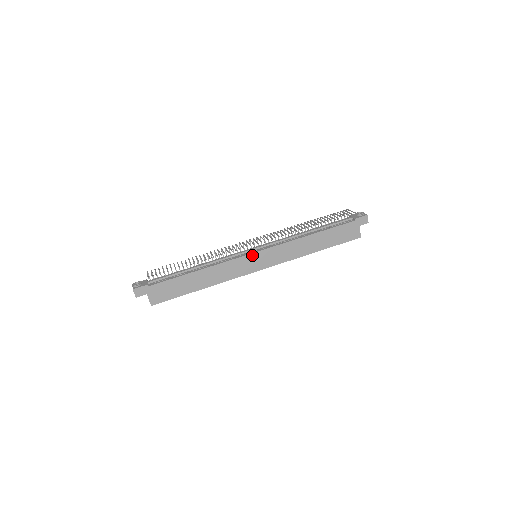
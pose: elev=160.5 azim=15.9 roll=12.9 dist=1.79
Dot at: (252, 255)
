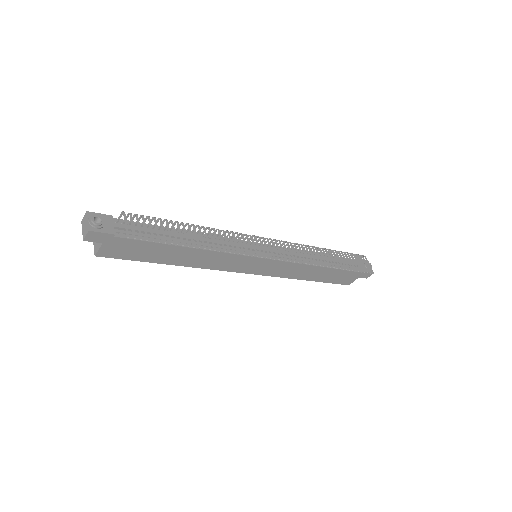
Dot at: (257, 259)
